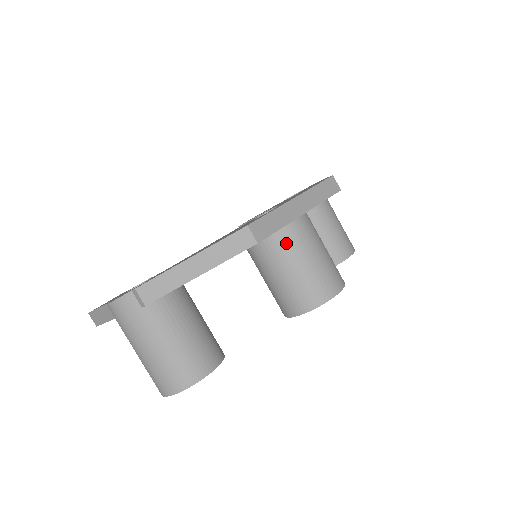
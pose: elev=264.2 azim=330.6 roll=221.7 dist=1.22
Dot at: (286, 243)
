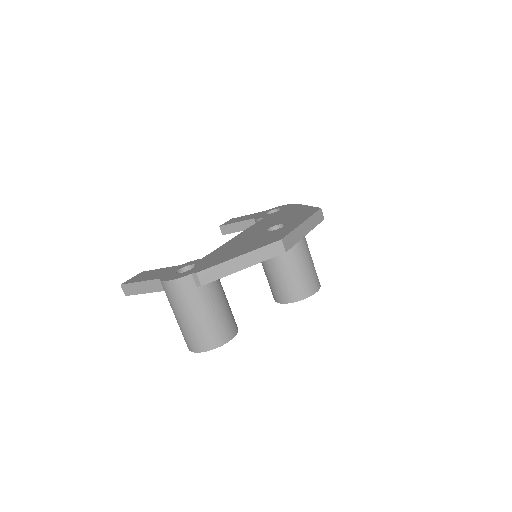
Dot at: (293, 252)
